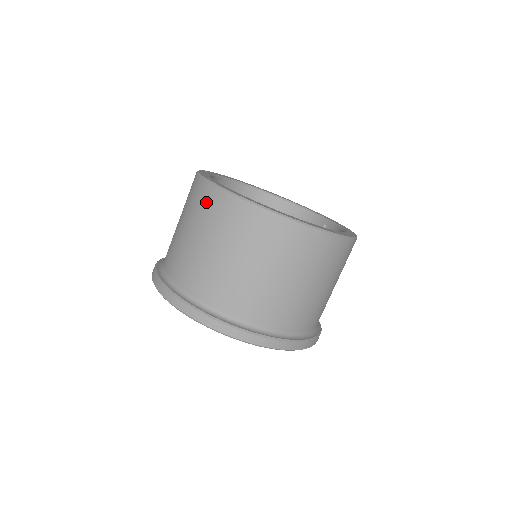
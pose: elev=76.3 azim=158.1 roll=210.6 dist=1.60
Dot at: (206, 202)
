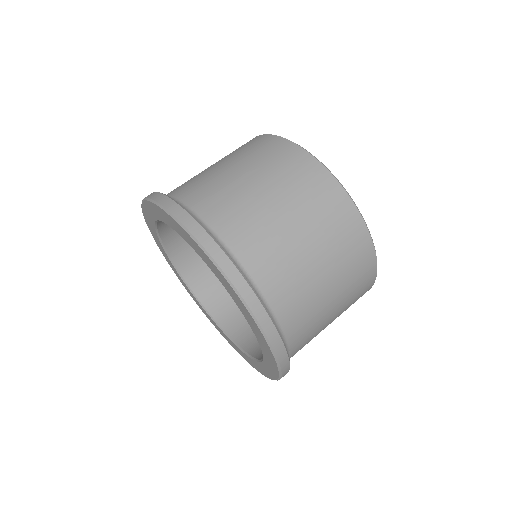
Dot at: occluded
